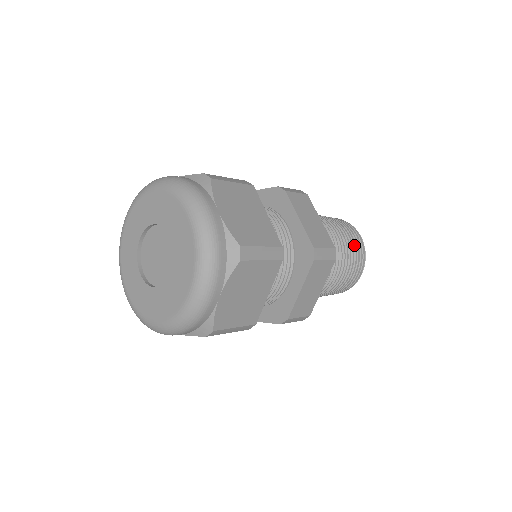
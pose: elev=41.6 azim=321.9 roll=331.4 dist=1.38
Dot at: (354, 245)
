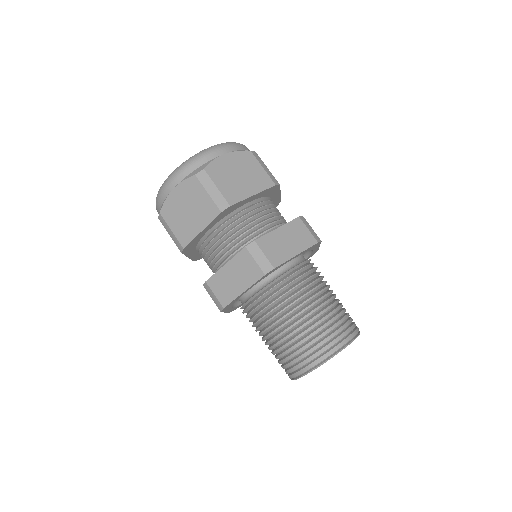
Dot at: (347, 313)
